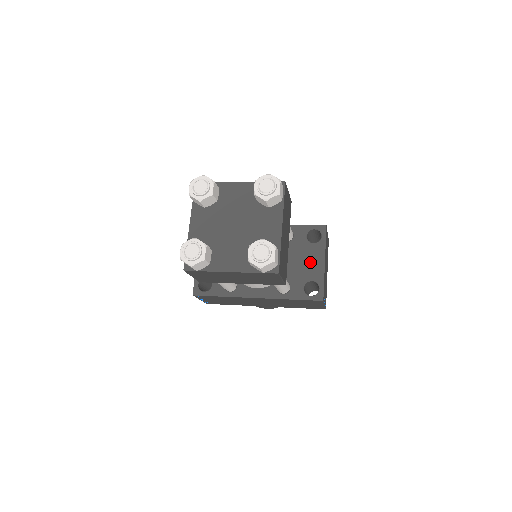
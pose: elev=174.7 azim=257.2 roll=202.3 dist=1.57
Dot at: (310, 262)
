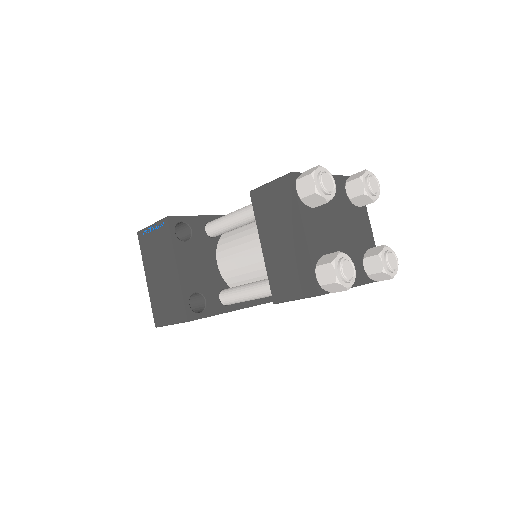
Dot at: occluded
